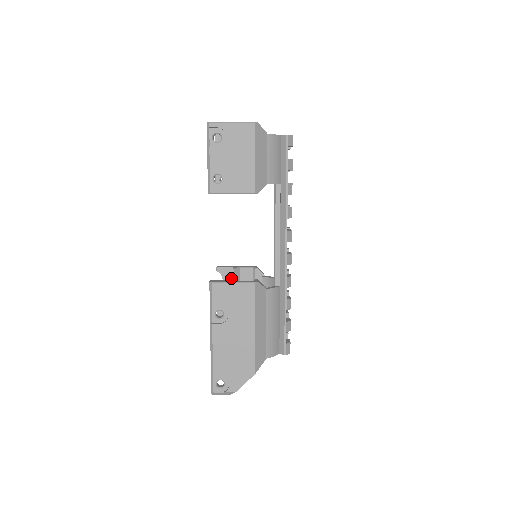
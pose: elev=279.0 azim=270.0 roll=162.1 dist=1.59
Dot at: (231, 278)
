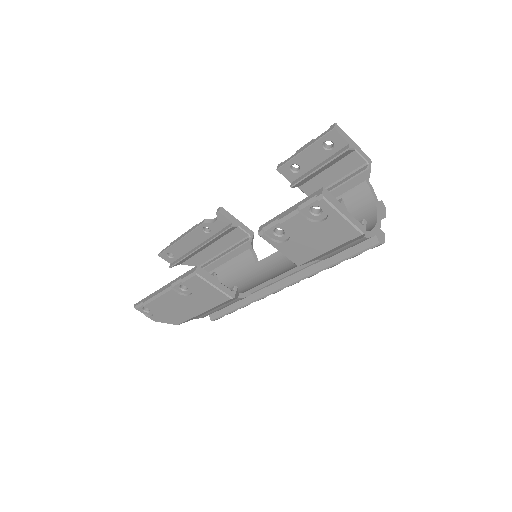
Dot at: (224, 226)
